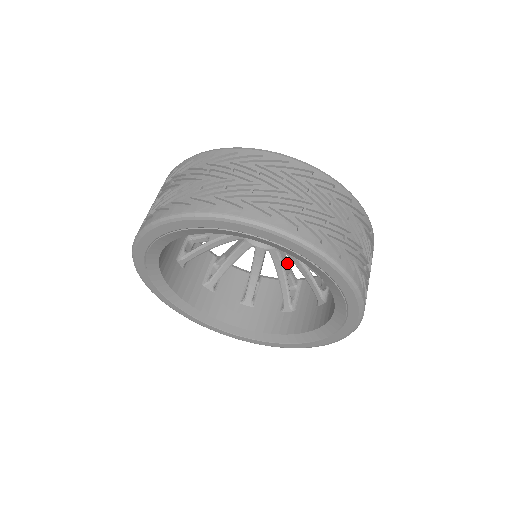
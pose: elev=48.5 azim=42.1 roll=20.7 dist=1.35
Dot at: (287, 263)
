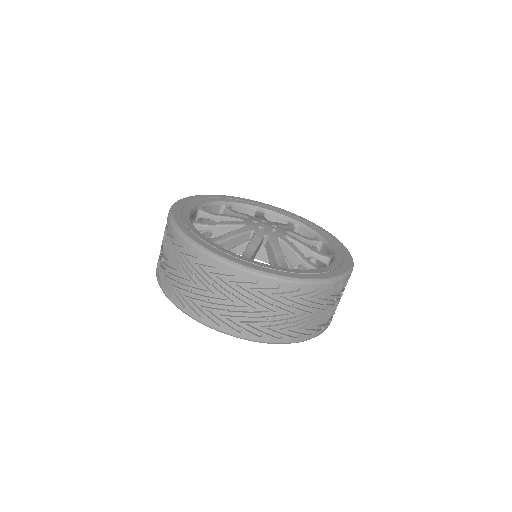
Dot at: occluded
